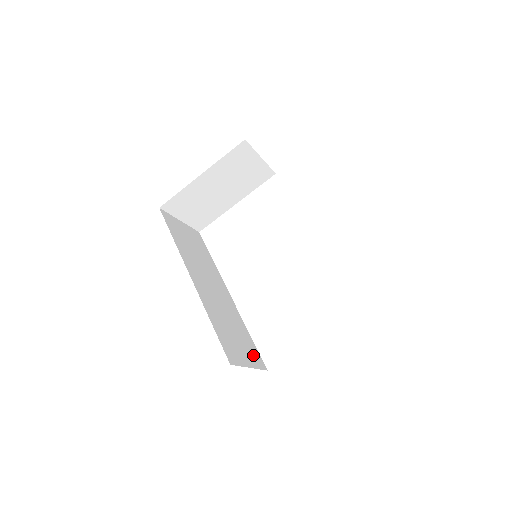
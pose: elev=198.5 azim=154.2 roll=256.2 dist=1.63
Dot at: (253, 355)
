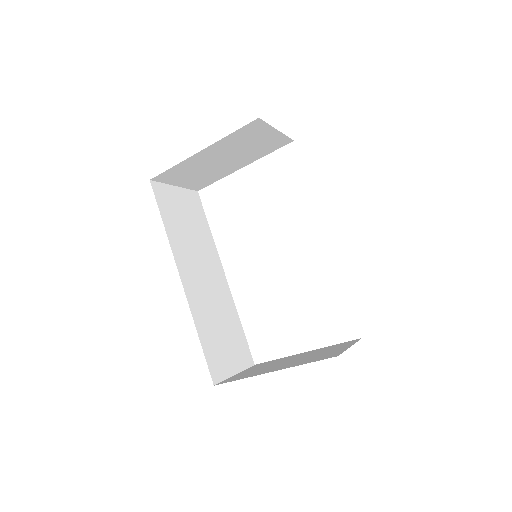
Dot at: (241, 353)
